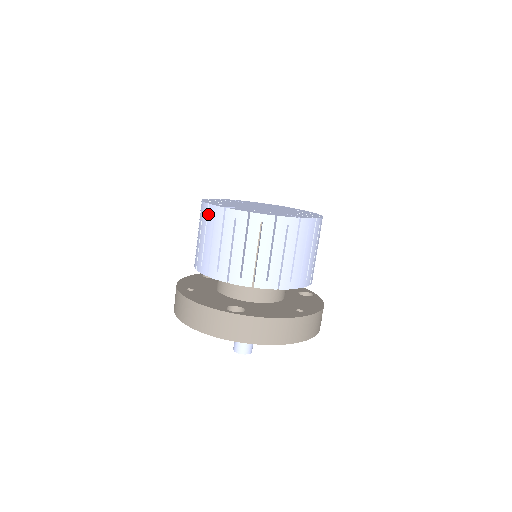
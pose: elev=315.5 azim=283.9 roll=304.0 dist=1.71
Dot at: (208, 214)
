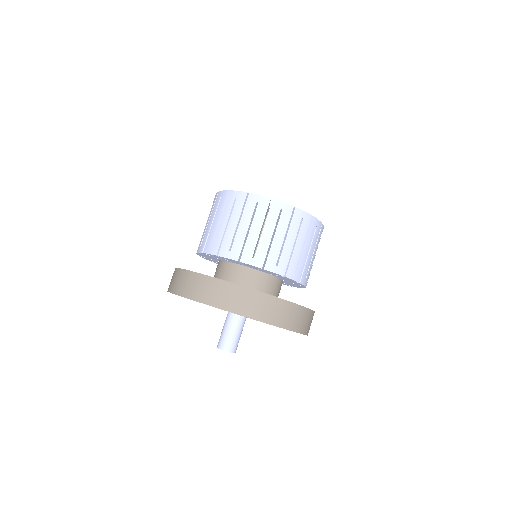
Dot at: (228, 199)
